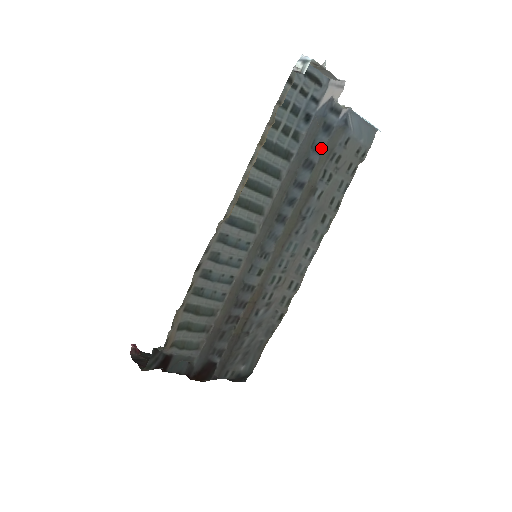
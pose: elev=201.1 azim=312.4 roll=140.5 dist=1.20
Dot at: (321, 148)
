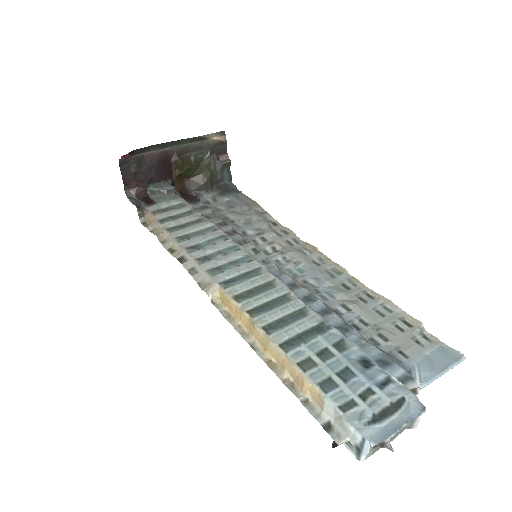
Dot at: (365, 344)
